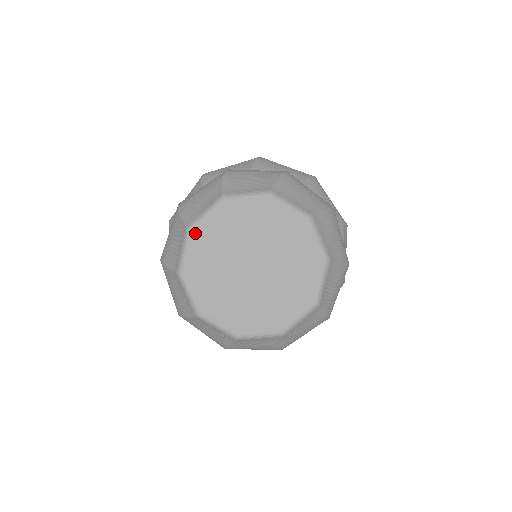
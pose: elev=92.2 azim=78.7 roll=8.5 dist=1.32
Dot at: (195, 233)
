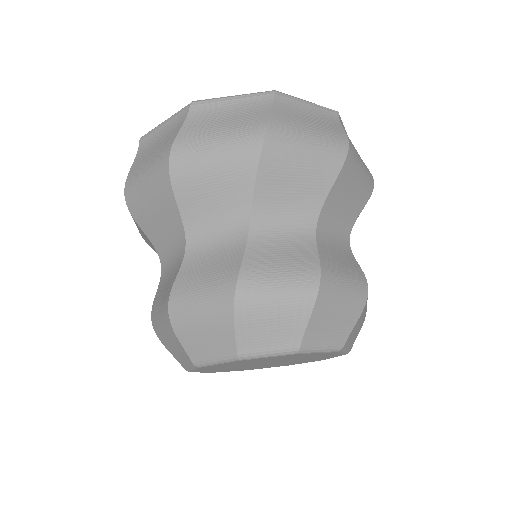
Dot at: occluded
